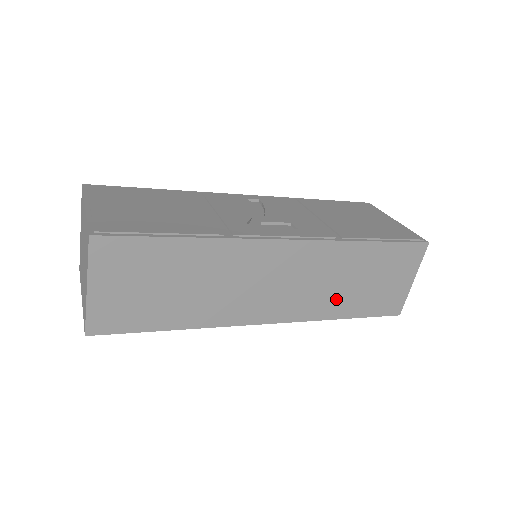
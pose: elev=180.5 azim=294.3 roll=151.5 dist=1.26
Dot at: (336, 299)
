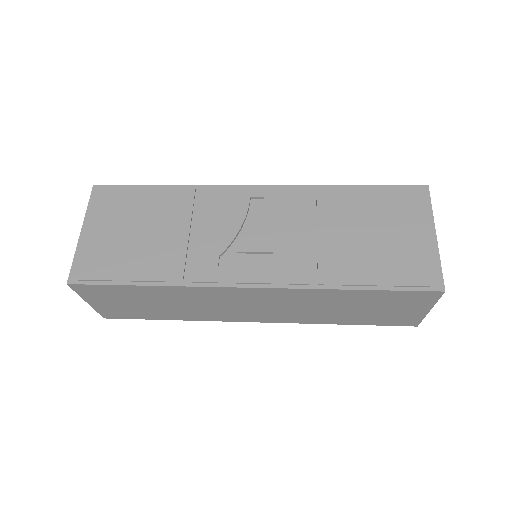
Dot at: (327, 315)
